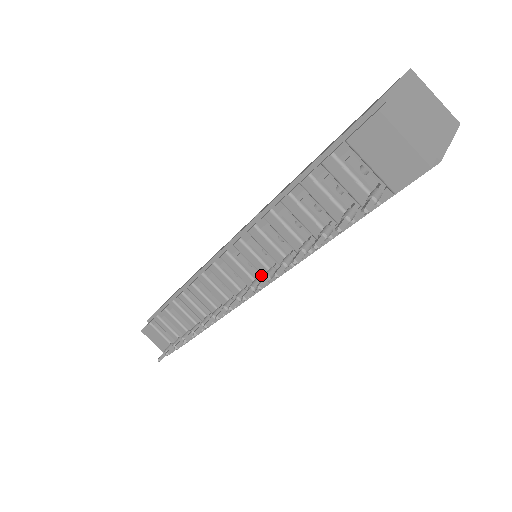
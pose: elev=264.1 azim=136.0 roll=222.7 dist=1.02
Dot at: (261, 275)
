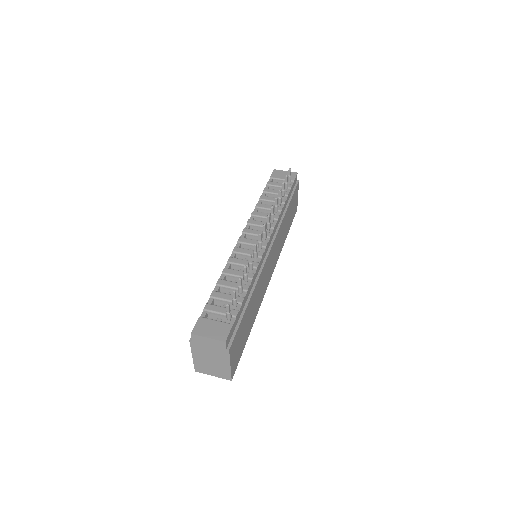
Dot at: (267, 230)
